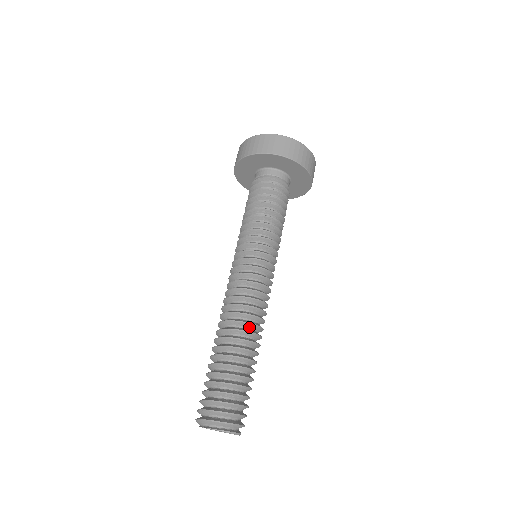
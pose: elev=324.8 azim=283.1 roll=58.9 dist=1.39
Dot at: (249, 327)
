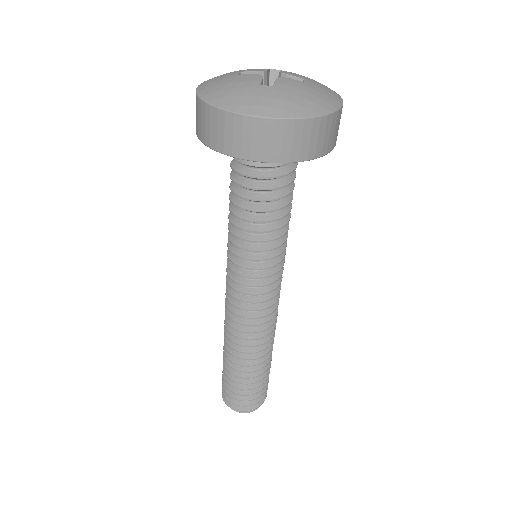
Dot at: (259, 343)
